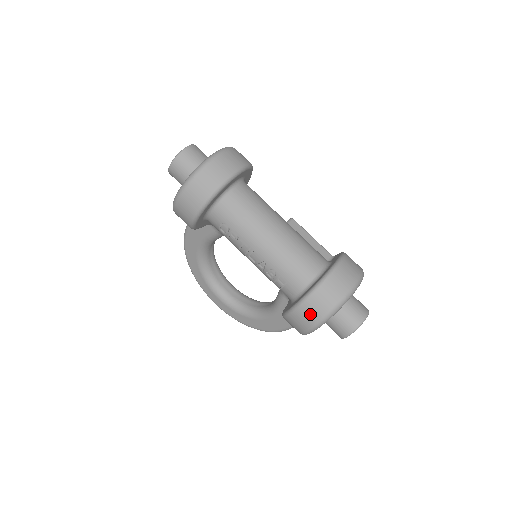
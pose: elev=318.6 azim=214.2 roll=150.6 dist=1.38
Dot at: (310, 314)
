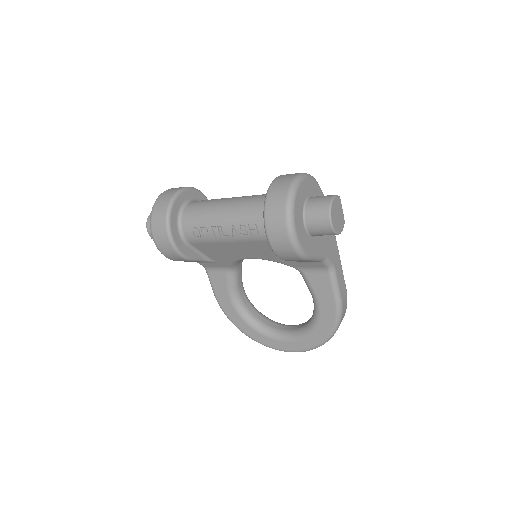
Dot at: (276, 220)
